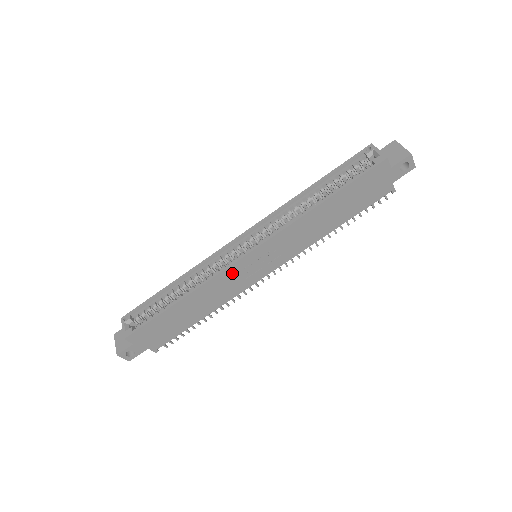
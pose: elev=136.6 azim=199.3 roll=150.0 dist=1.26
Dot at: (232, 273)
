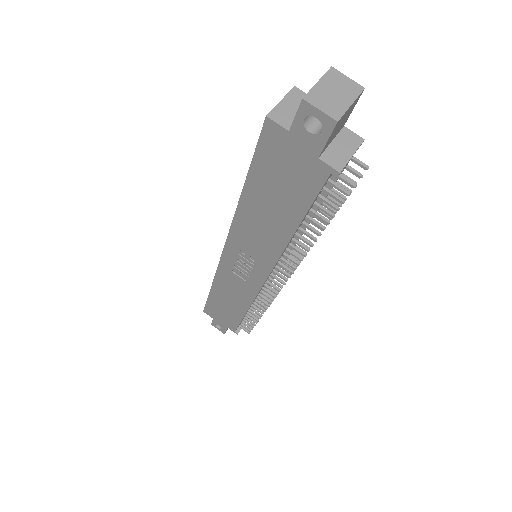
Dot at: (228, 271)
